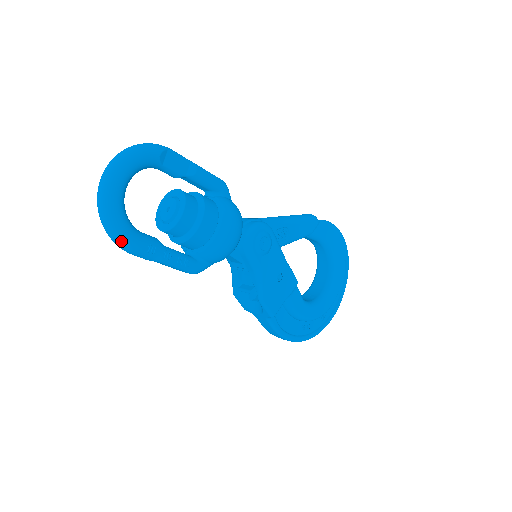
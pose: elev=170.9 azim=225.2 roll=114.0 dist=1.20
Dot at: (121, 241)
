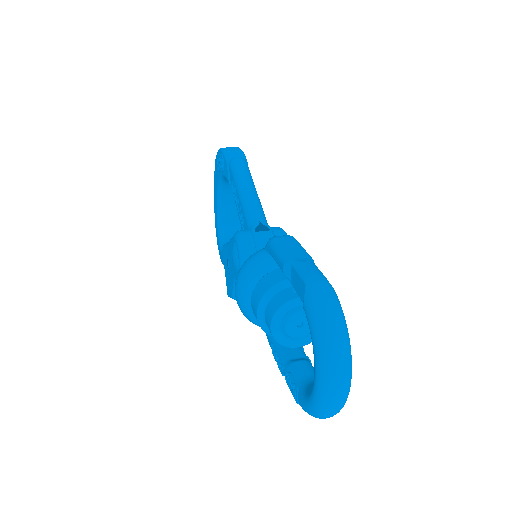
Dot at: occluded
